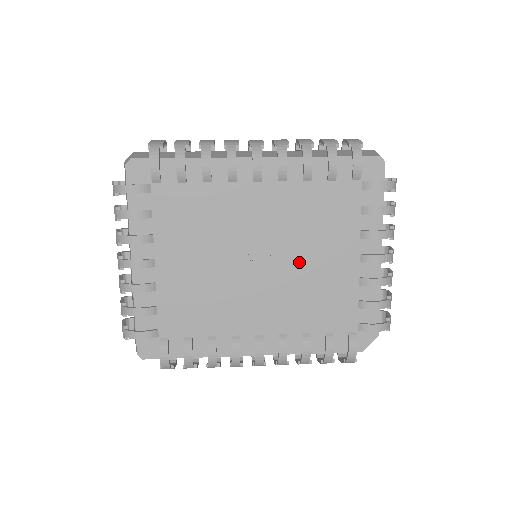
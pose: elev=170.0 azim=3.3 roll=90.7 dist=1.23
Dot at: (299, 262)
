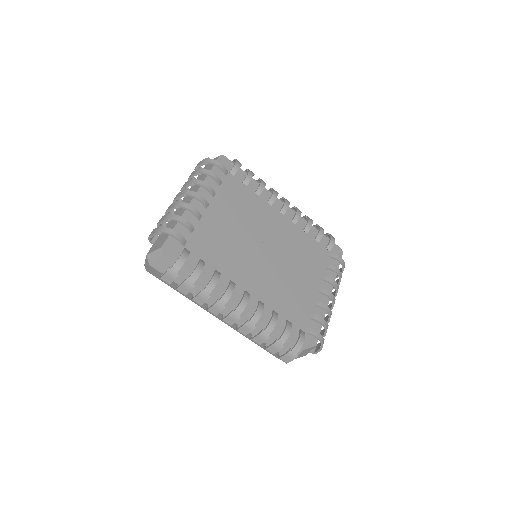
Dot at: (287, 268)
